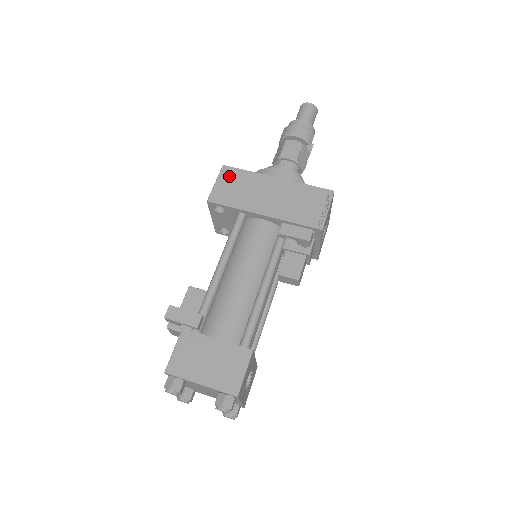
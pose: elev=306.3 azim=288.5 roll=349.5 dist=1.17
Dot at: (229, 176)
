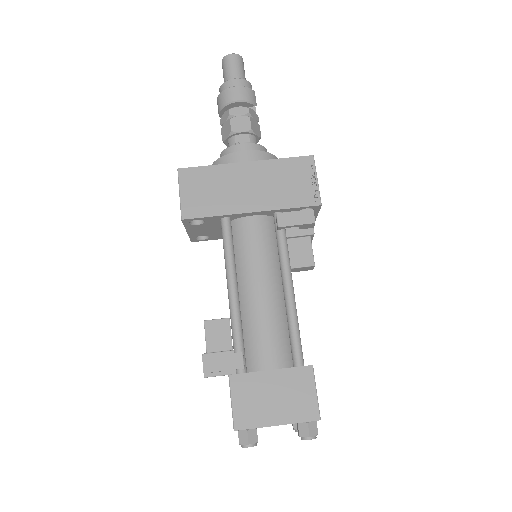
Dot at: (191, 180)
